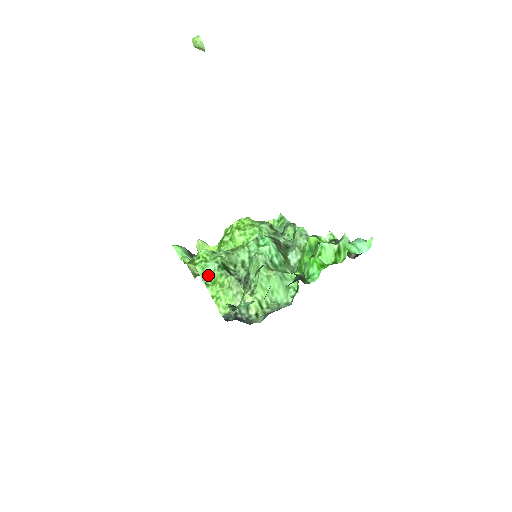
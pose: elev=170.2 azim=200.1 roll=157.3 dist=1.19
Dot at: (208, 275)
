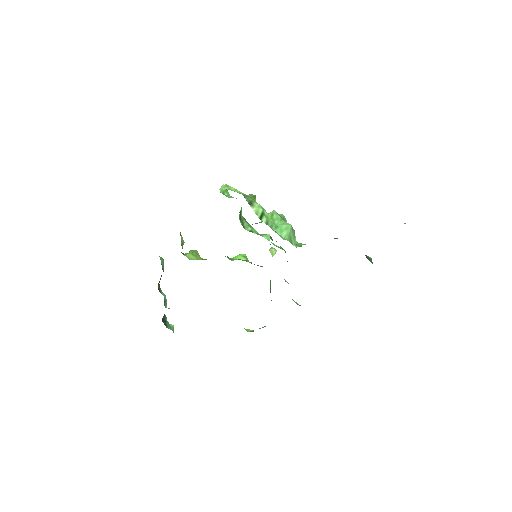
Dot at: (226, 195)
